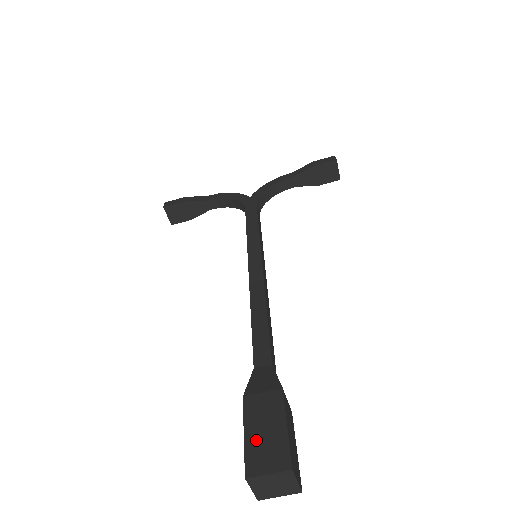
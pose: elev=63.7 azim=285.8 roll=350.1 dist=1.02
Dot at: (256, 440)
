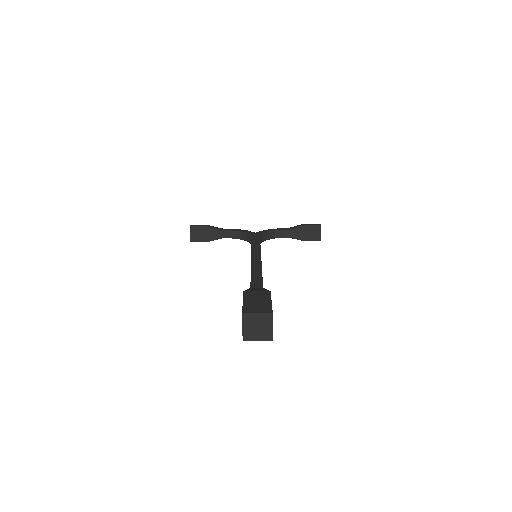
Dot at: (251, 303)
